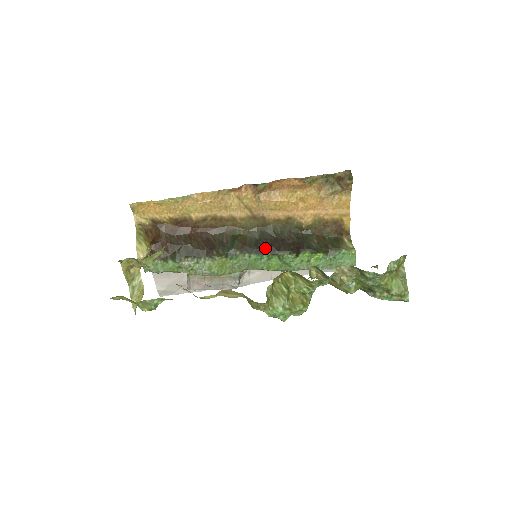
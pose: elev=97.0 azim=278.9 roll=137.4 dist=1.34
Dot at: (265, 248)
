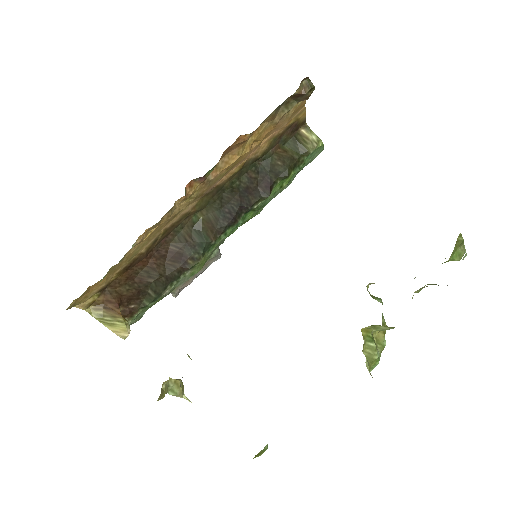
Dot at: (236, 214)
